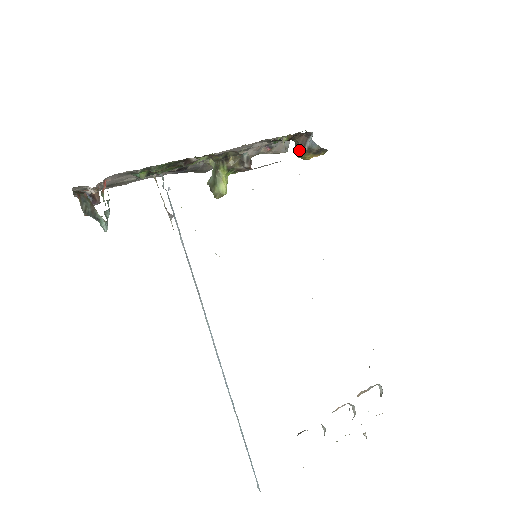
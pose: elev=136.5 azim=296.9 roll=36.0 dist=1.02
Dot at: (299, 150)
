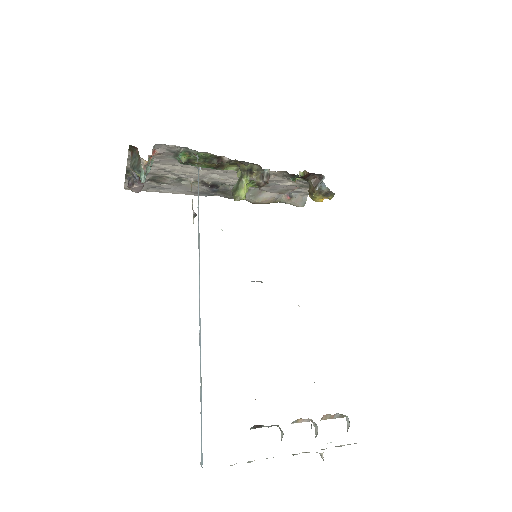
Dot at: (311, 190)
